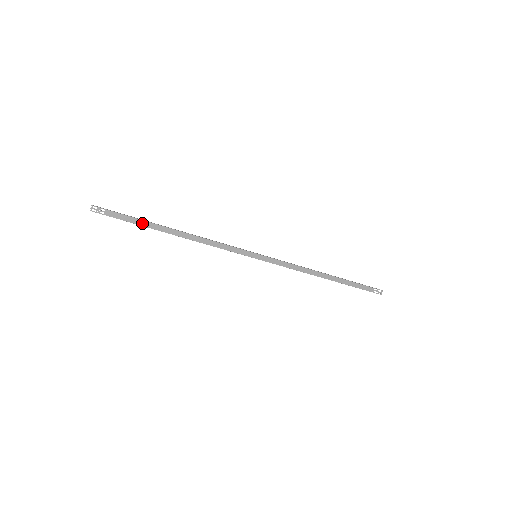
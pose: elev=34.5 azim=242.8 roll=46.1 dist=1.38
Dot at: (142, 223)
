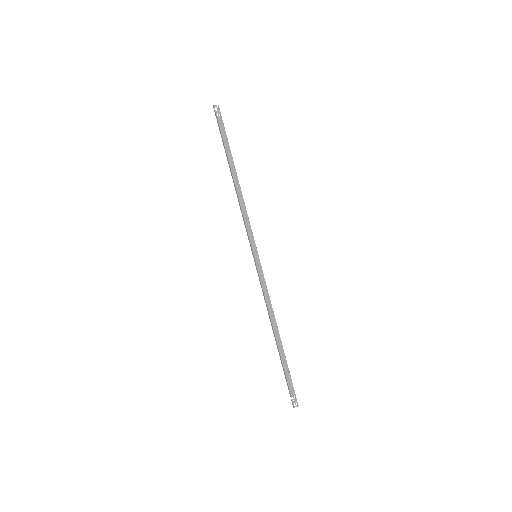
Dot at: (227, 147)
